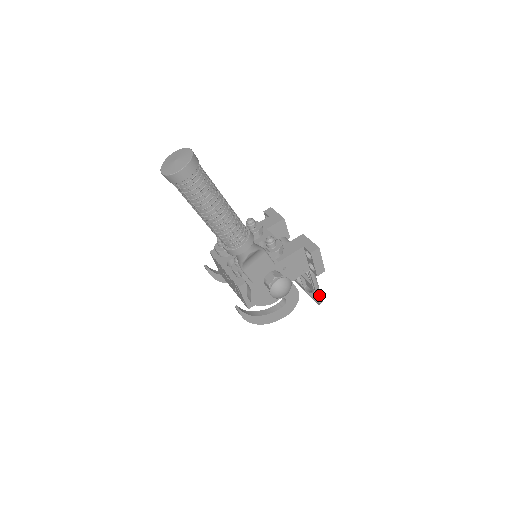
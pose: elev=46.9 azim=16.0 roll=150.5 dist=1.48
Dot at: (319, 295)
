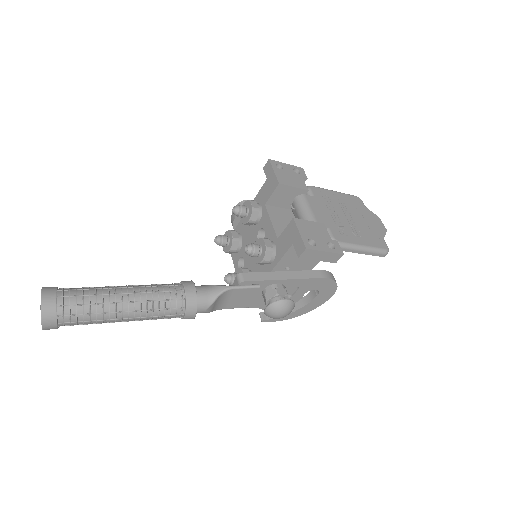
Dot at: (374, 253)
